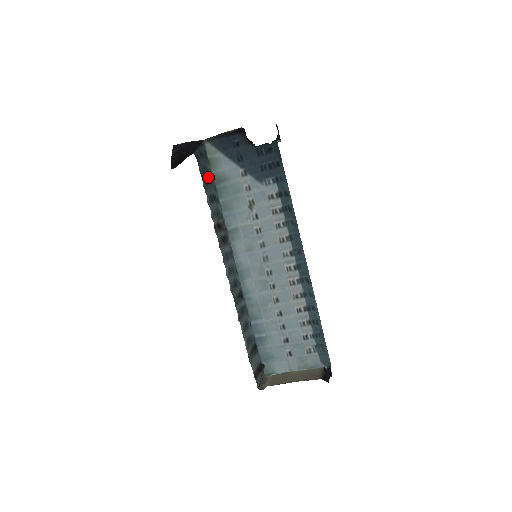
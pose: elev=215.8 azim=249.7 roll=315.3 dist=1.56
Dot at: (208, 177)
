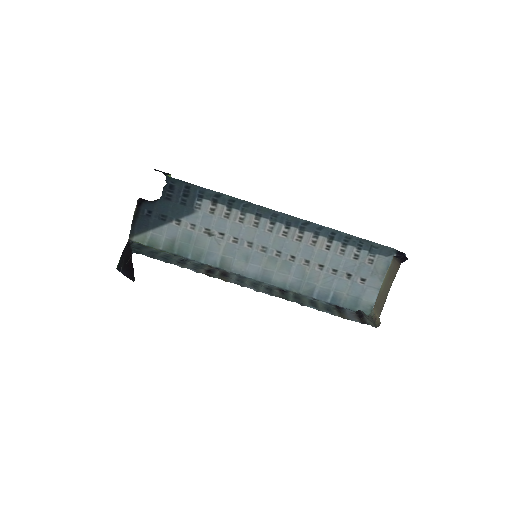
Dot at: (161, 255)
